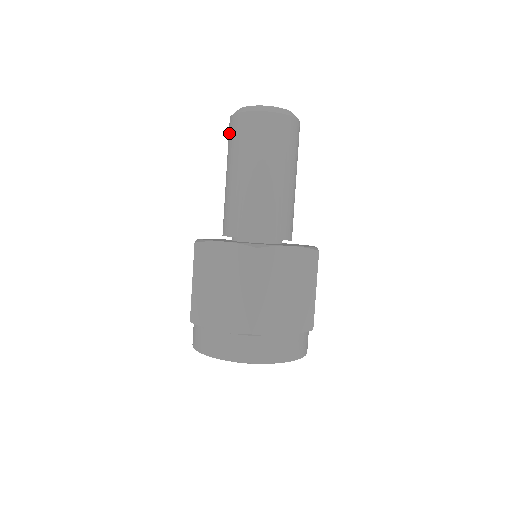
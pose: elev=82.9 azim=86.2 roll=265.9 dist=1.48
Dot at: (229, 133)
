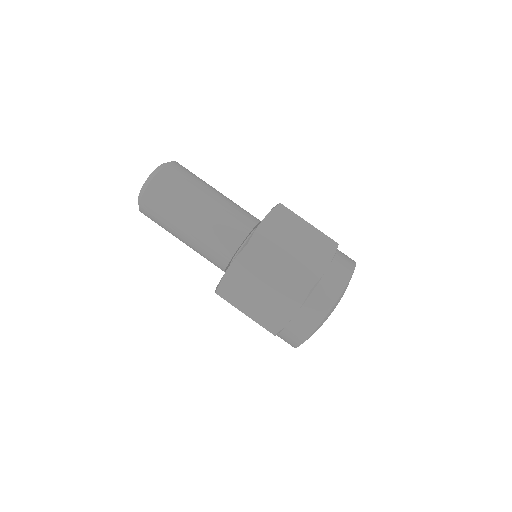
Dot at: (151, 219)
